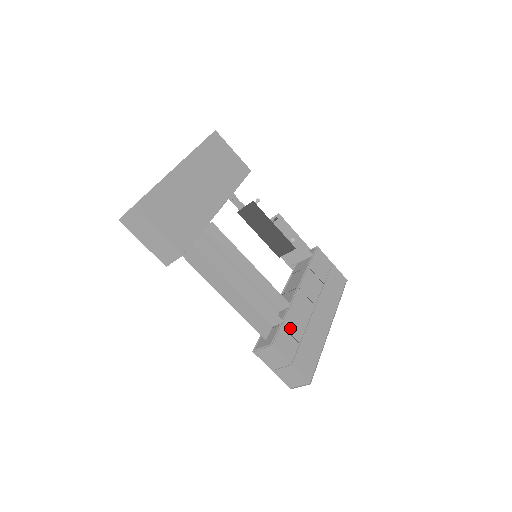
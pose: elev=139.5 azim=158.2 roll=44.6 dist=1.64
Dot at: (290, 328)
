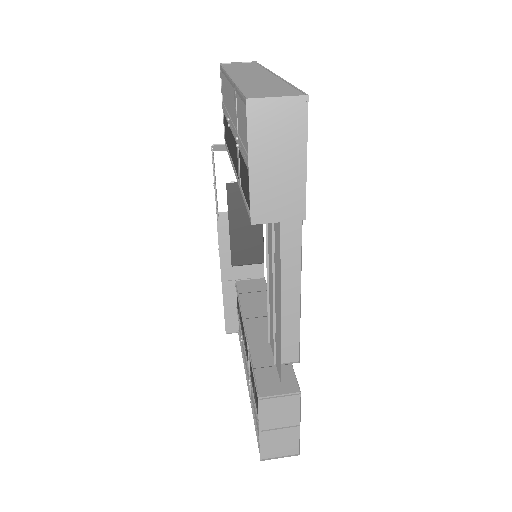
Dot at: occluded
